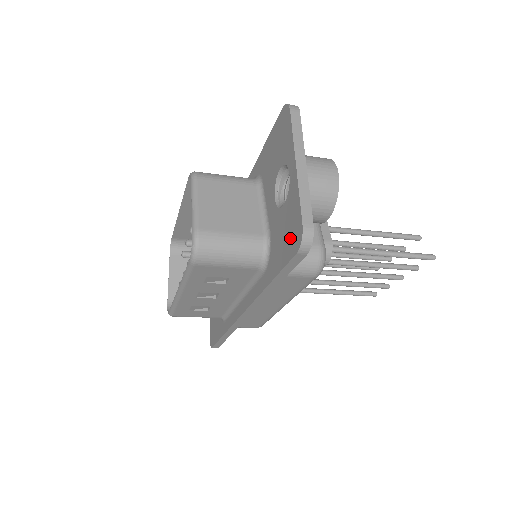
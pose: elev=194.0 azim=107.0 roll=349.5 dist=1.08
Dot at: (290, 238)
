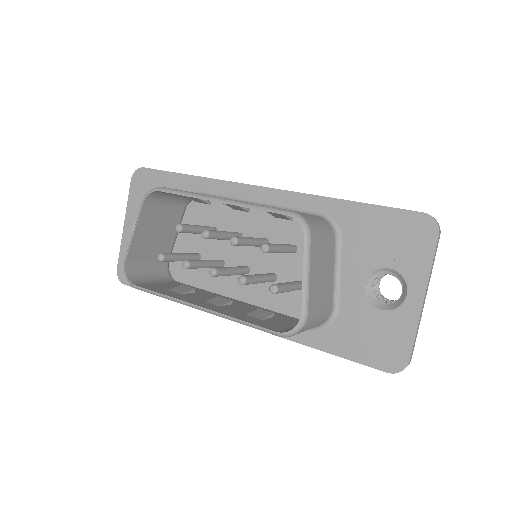
Dot at: (381, 351)
